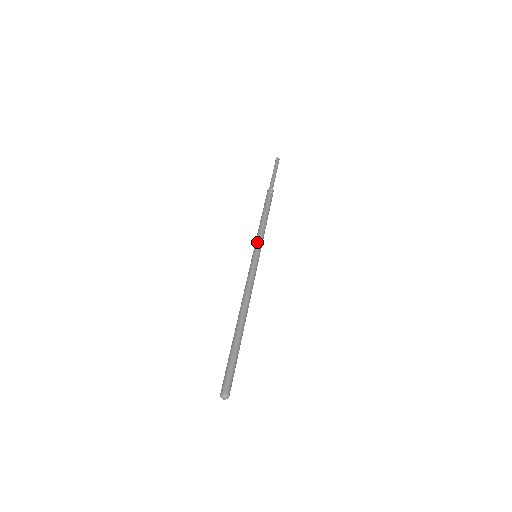
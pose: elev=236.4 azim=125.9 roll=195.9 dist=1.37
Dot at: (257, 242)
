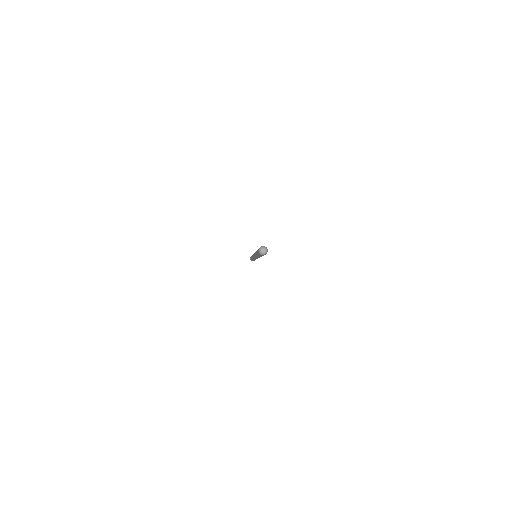
Dot at: (252, 255)
